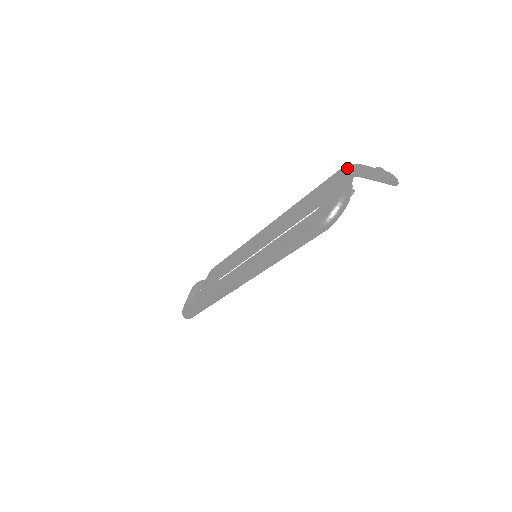
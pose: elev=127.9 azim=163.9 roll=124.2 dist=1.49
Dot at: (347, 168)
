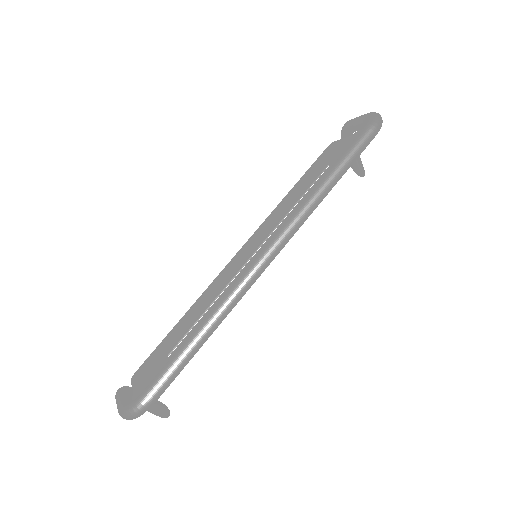
Dot at: occluded
